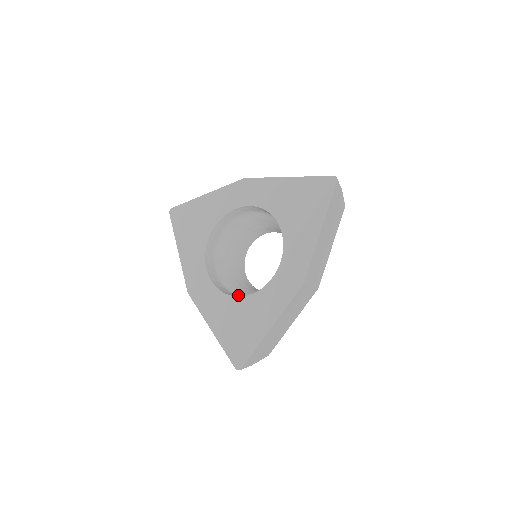
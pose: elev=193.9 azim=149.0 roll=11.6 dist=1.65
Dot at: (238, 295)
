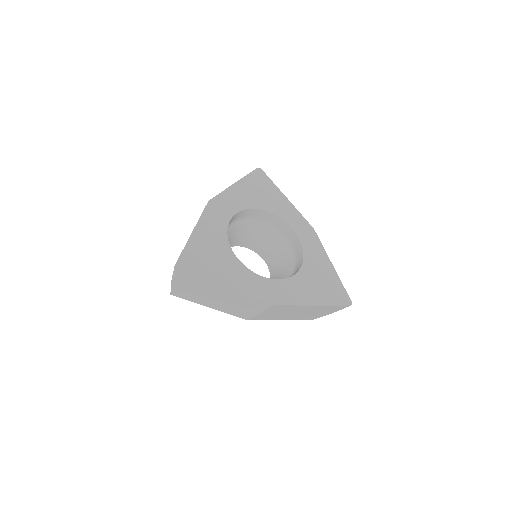
Dot at: occluded
